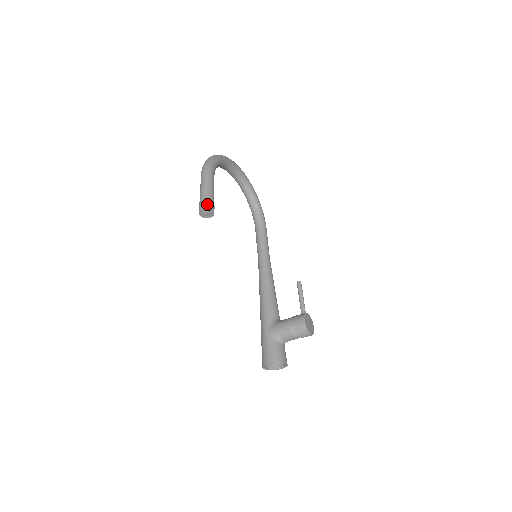
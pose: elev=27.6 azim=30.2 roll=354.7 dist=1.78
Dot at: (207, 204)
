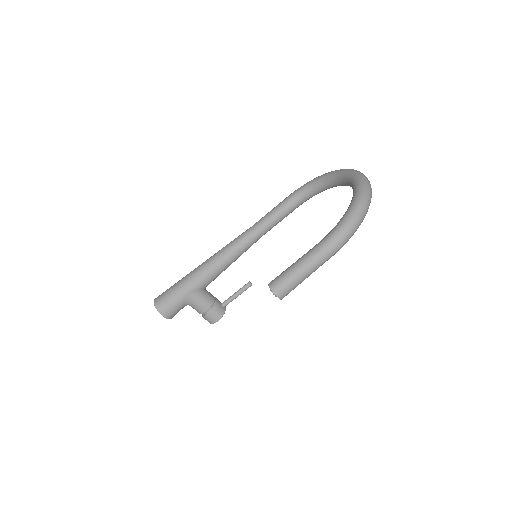
Dot at: (286, 295)
